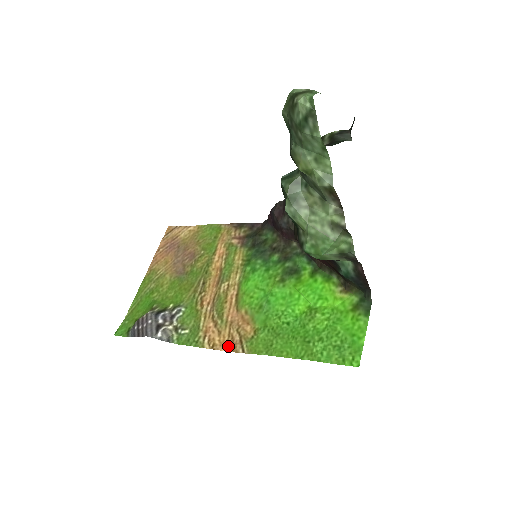
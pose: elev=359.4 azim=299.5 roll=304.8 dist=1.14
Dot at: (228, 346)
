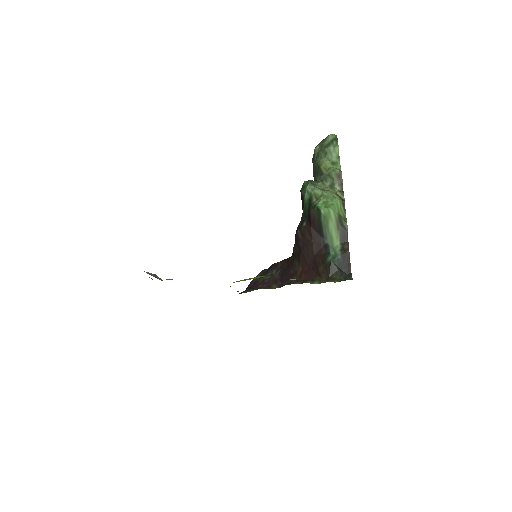
Dot at: occluded
